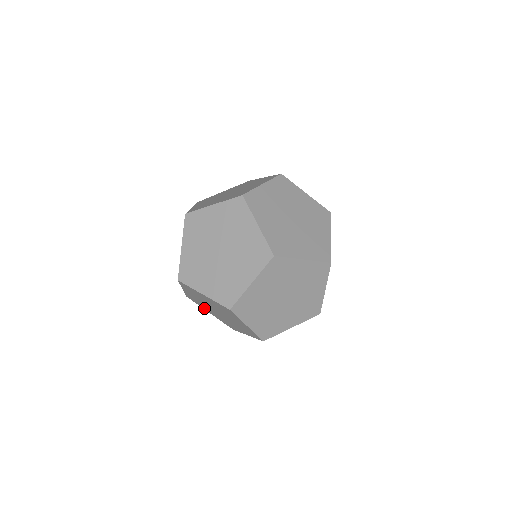
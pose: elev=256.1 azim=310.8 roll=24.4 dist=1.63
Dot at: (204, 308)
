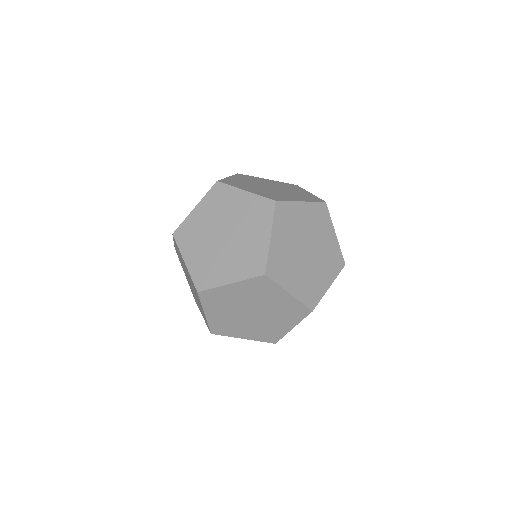
Dot at: occluded
